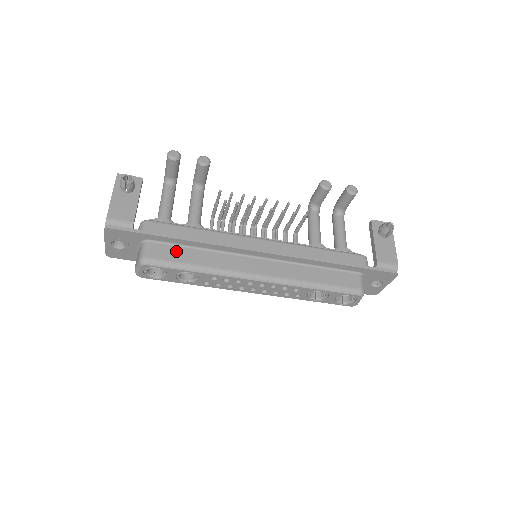
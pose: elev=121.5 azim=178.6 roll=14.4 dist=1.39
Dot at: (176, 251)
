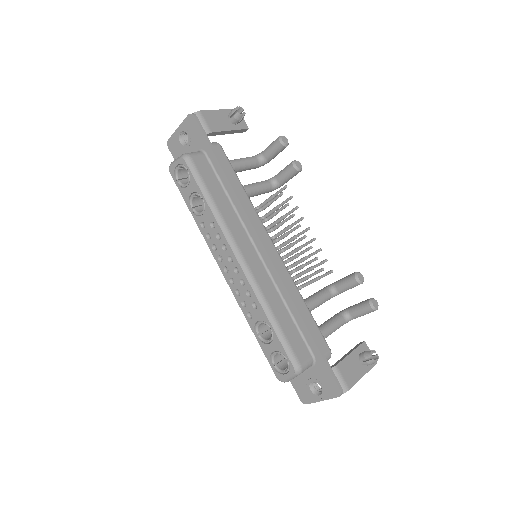
Dot at: (213, 178)
